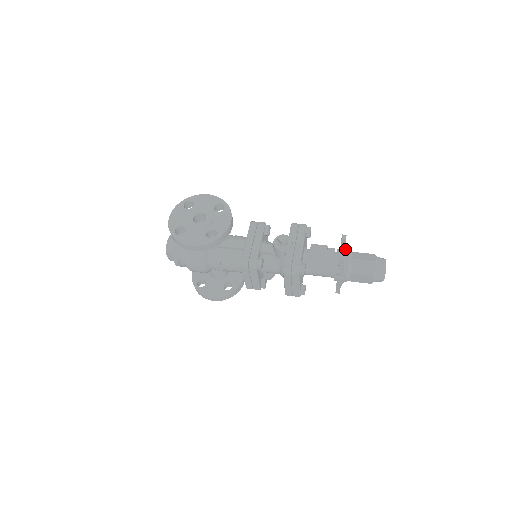
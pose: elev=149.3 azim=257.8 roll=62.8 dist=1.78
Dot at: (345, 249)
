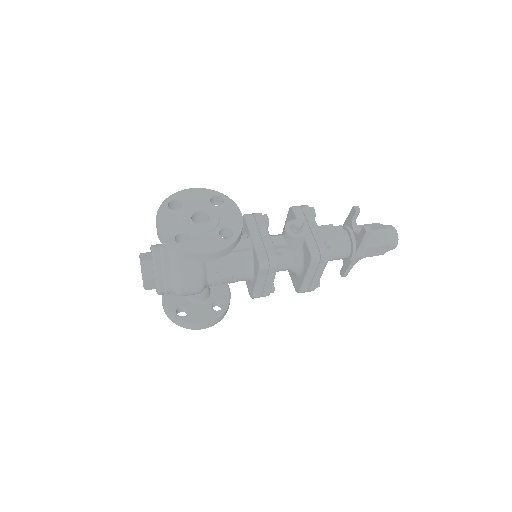
Dot at: occluded
